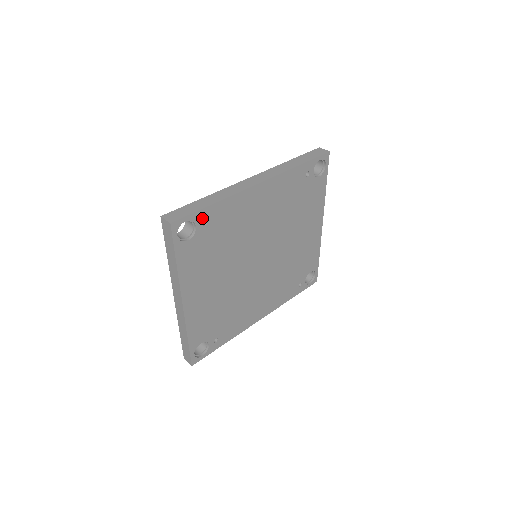
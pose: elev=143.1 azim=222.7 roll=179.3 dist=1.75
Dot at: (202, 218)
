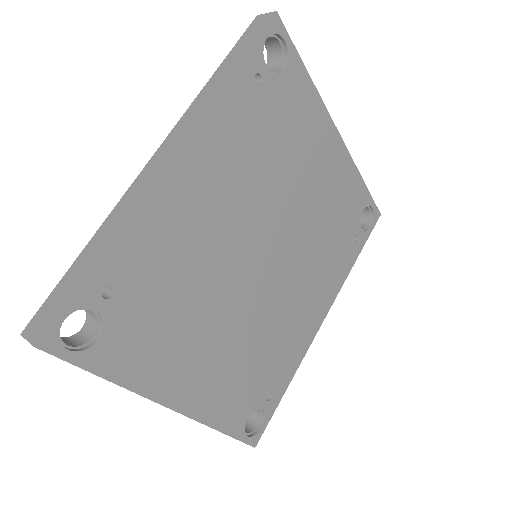
Dot at: (96, 291)
